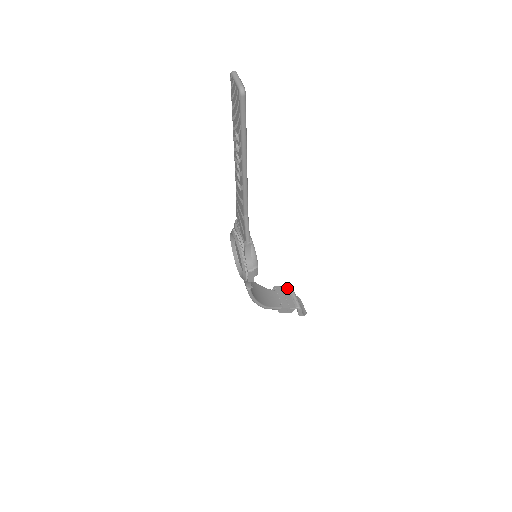
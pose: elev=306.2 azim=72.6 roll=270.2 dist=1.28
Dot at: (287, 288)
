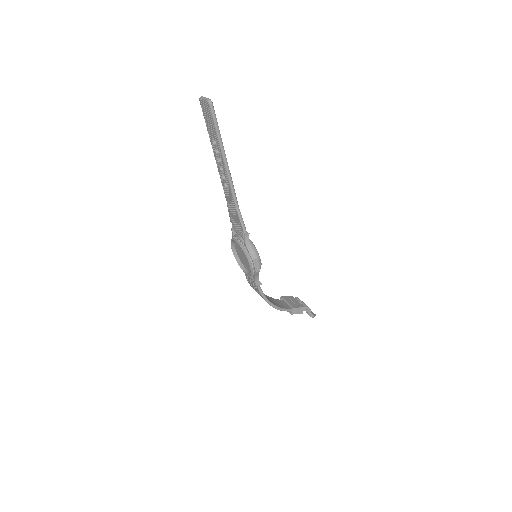
Dot at: (292, 296)
